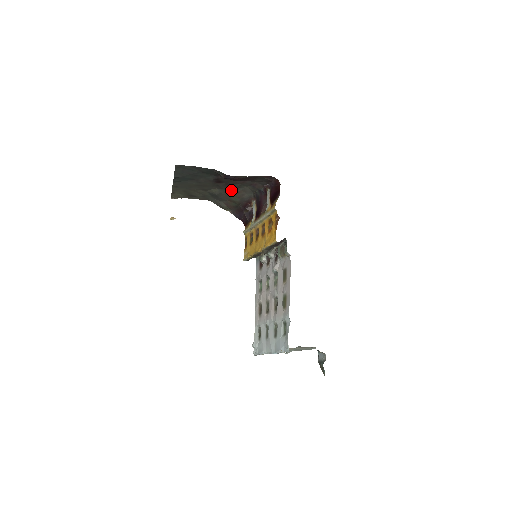
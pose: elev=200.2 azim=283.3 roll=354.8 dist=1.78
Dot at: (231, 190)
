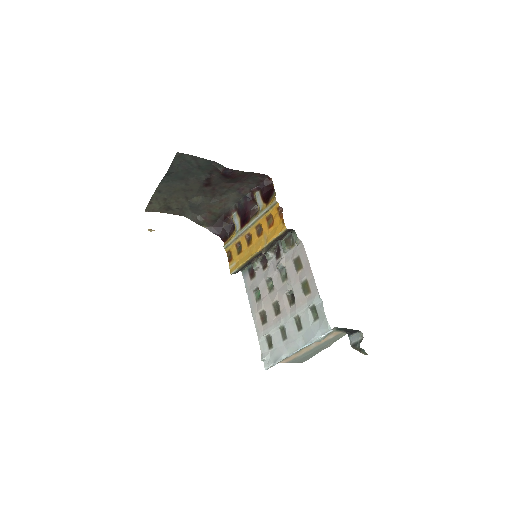
Dot at: (215, 198)
